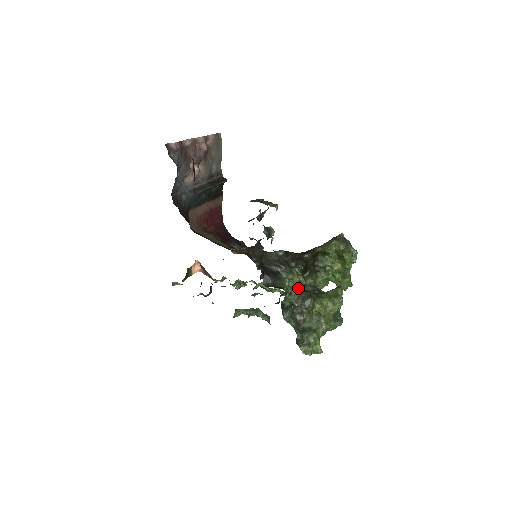
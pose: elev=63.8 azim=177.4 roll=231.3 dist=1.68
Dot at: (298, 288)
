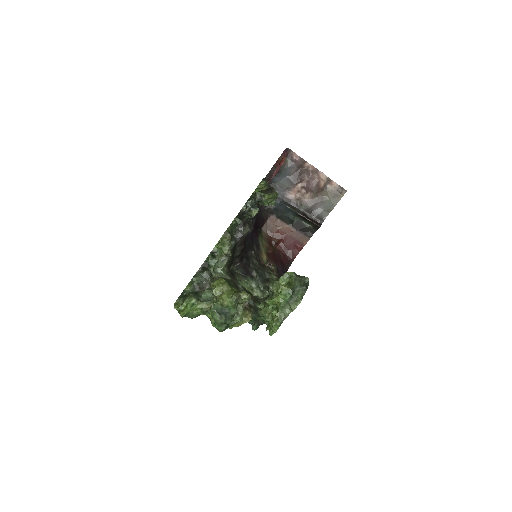
Dot at: (240, 286)
